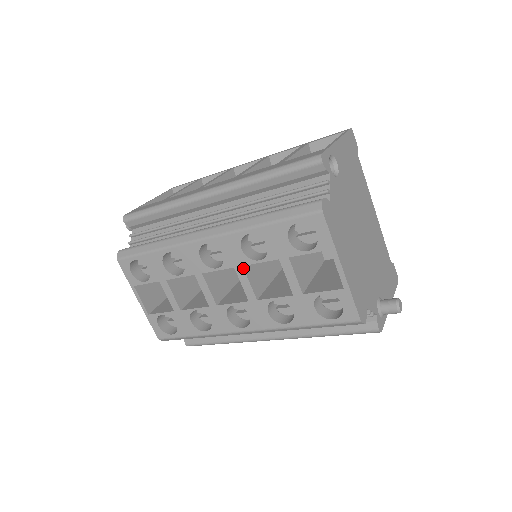
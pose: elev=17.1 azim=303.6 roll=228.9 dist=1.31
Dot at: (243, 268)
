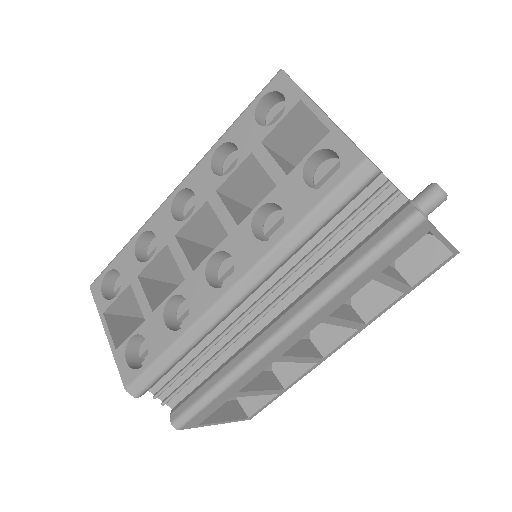
Dot at: (217, 193)
